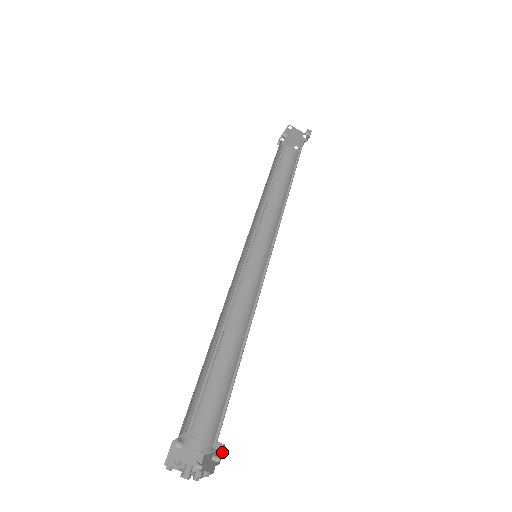
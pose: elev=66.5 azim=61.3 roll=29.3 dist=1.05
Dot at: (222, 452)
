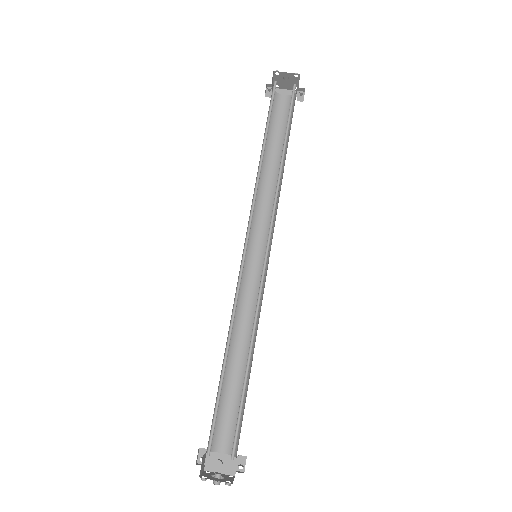
Dot at: (245, 462)
